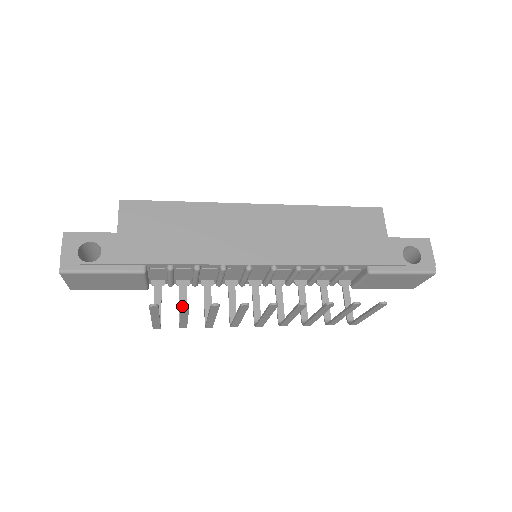
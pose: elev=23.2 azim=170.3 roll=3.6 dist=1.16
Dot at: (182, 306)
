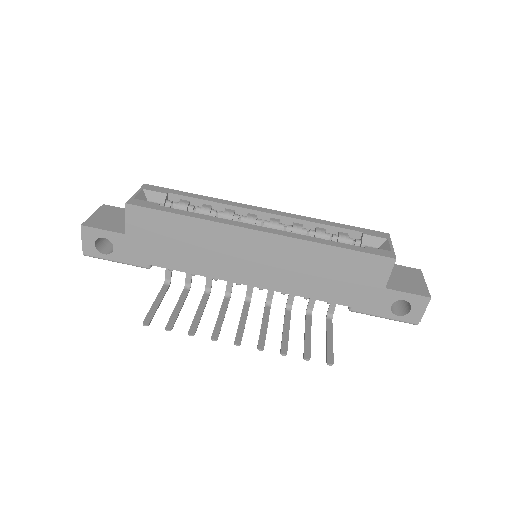
Dot at: (166, 330)
